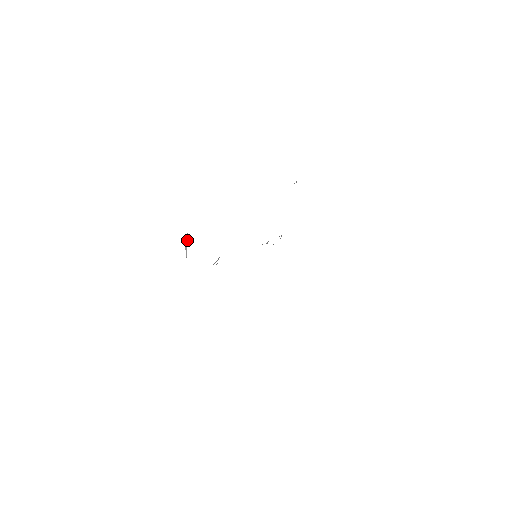
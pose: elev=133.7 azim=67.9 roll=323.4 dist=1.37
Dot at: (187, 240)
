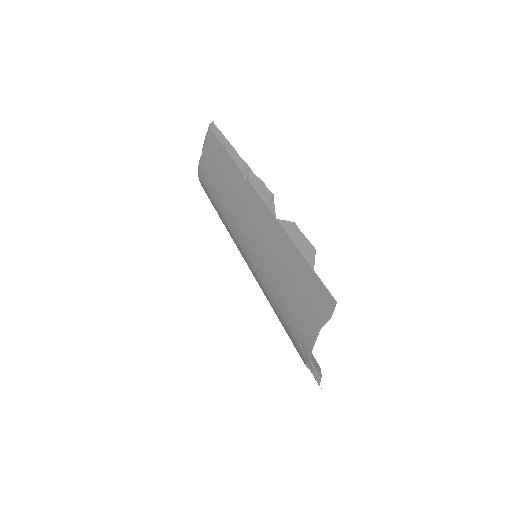
Dot at: (311, 367)
